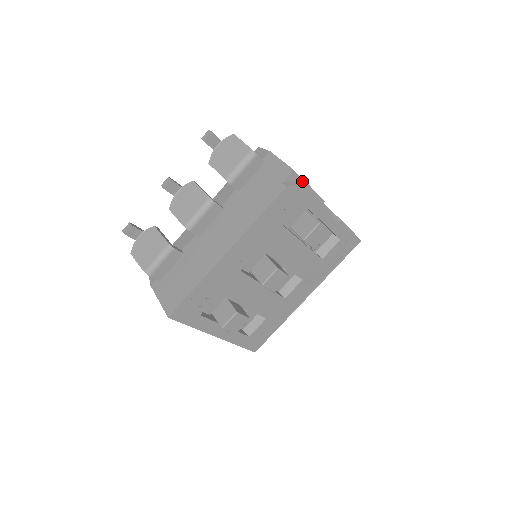
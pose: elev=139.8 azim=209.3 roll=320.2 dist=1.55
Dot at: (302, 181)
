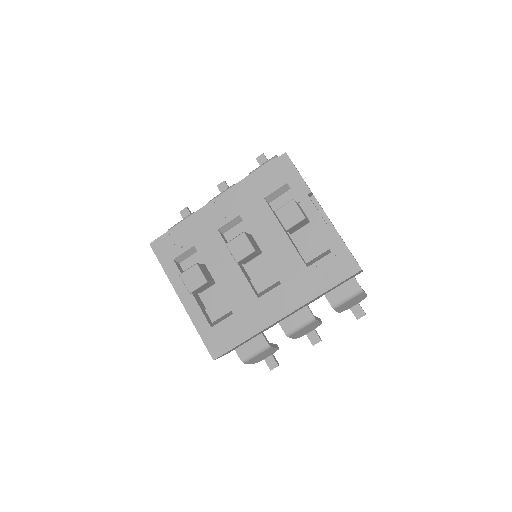
Dot at: (290, 163)
